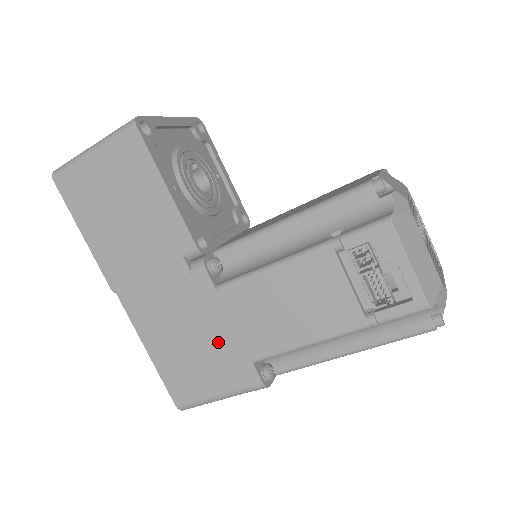
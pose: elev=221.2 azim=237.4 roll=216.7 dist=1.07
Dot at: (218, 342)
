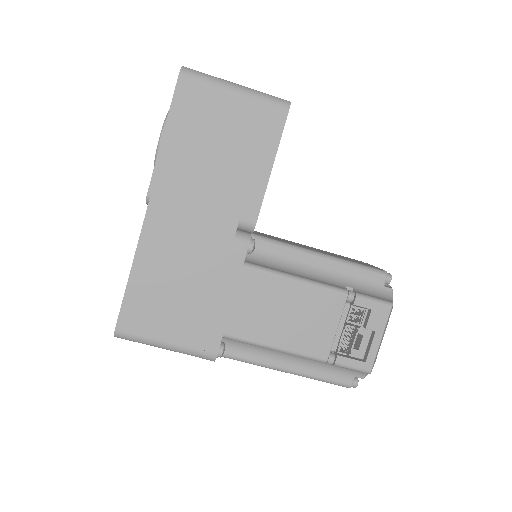
Dot at: (207, 303)
